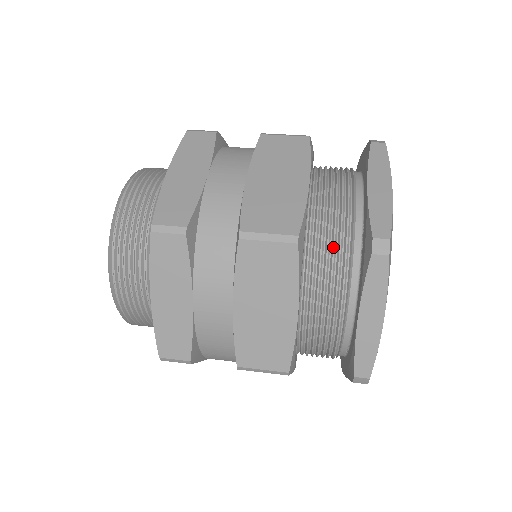
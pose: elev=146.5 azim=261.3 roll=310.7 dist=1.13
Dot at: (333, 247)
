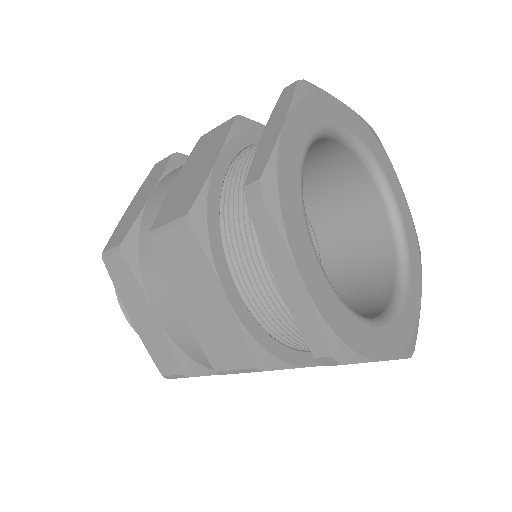
Dot at: (243, 214)
